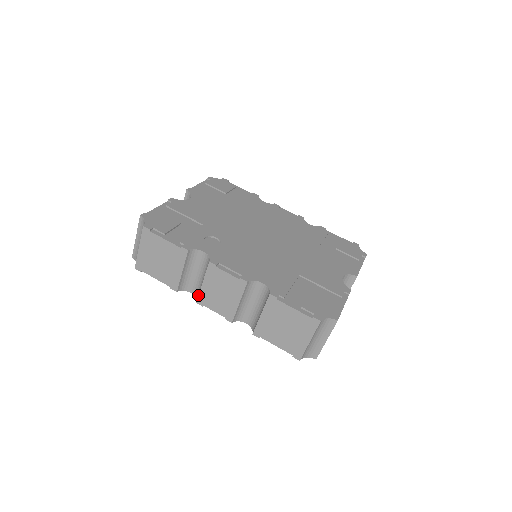
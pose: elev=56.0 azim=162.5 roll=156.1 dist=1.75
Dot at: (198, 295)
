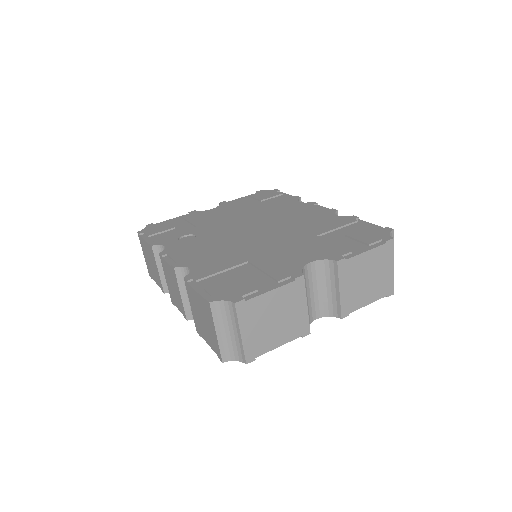
Dot at: occluded
